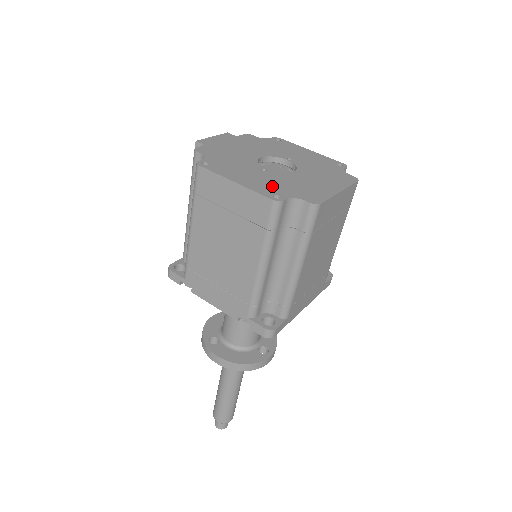
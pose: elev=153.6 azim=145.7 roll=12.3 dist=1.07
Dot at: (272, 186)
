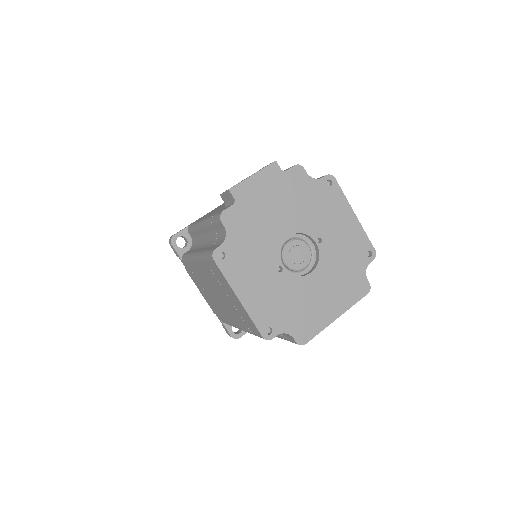
Dot at: (273, 308)
